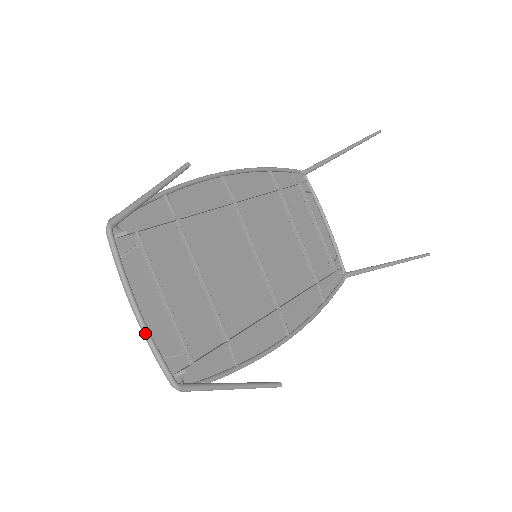
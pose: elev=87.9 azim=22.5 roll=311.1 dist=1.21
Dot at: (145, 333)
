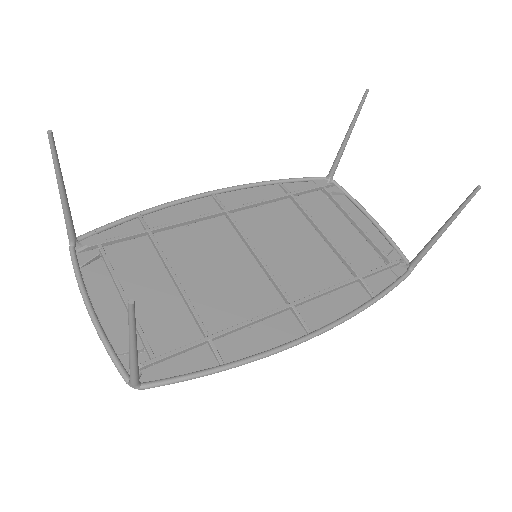
Dot at: (97, 330)
